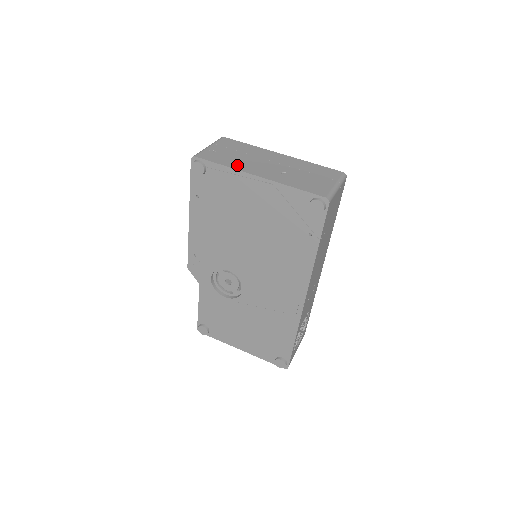
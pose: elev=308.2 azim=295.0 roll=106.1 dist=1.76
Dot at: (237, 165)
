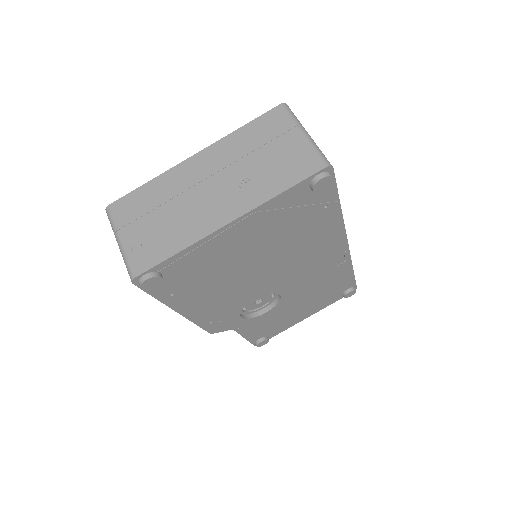
Dot at: (188, 234)
